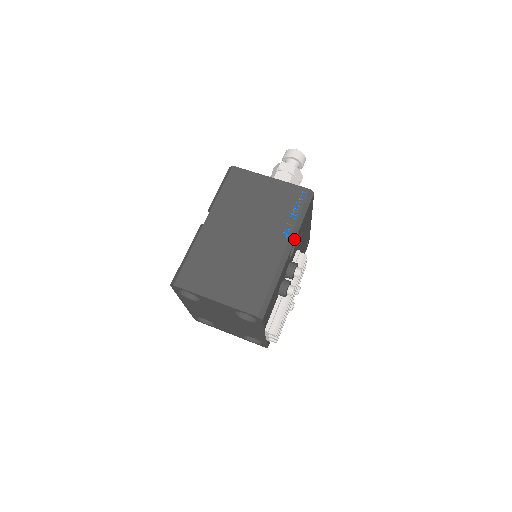
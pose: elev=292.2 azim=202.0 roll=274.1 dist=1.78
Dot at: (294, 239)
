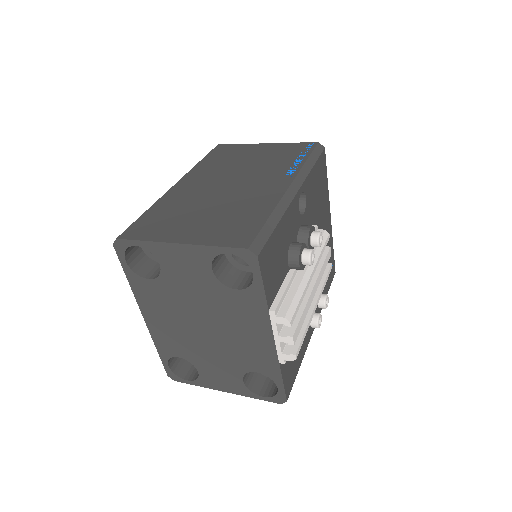
Dot at: (302, 180)
